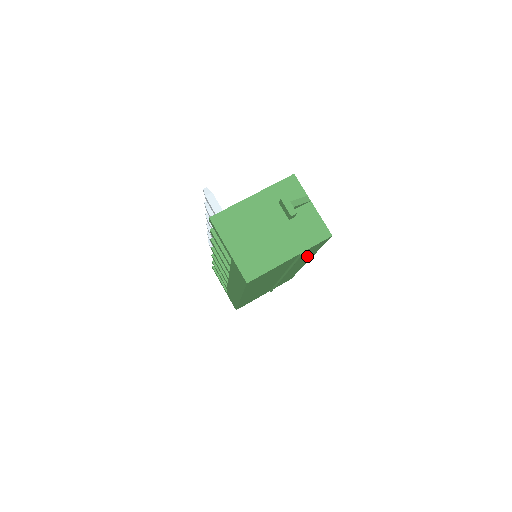
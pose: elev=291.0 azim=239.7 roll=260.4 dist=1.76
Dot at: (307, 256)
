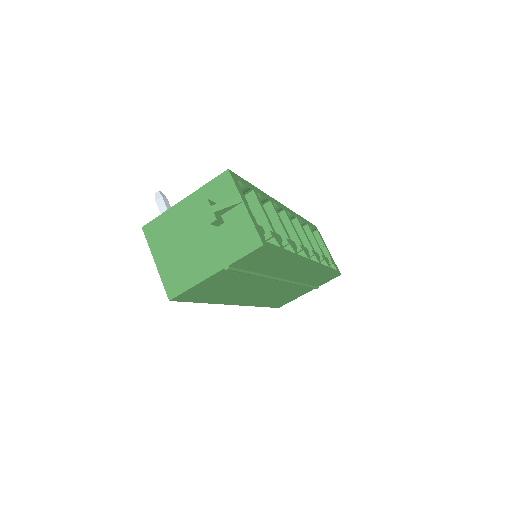
Dot at: (276, 262)
